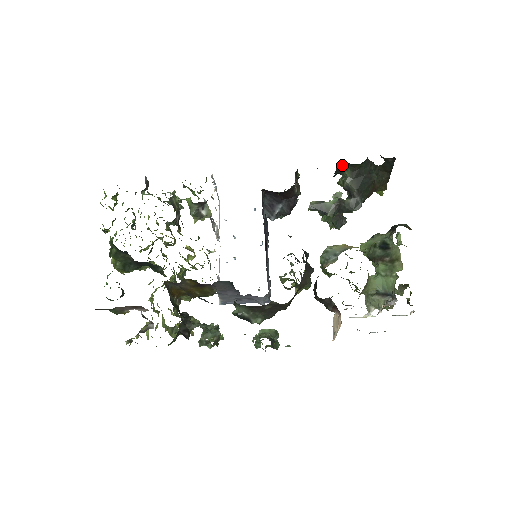
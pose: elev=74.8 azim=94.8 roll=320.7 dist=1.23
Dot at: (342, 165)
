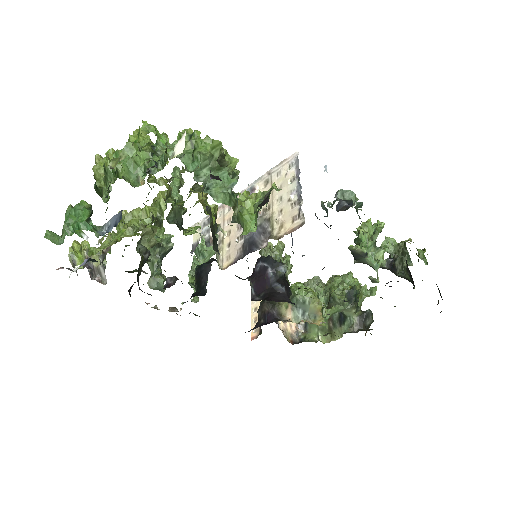
Dot at: (412, 279)
